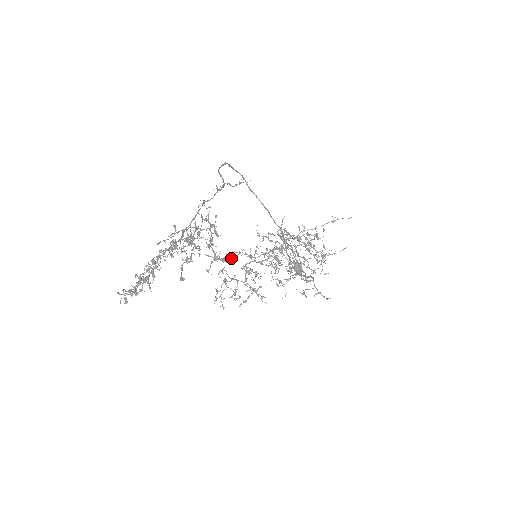
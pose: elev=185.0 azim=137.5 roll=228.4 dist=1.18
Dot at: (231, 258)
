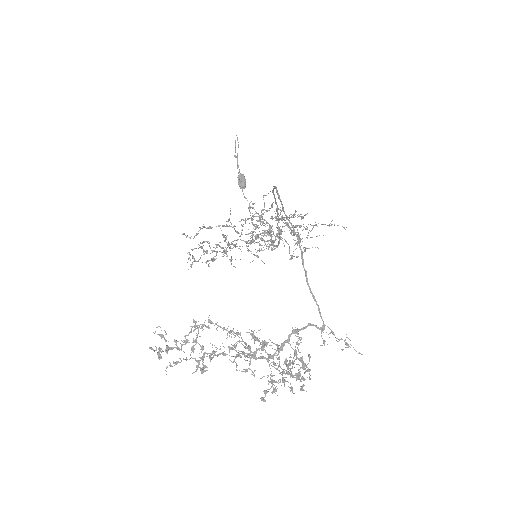
Dot at: occluded
